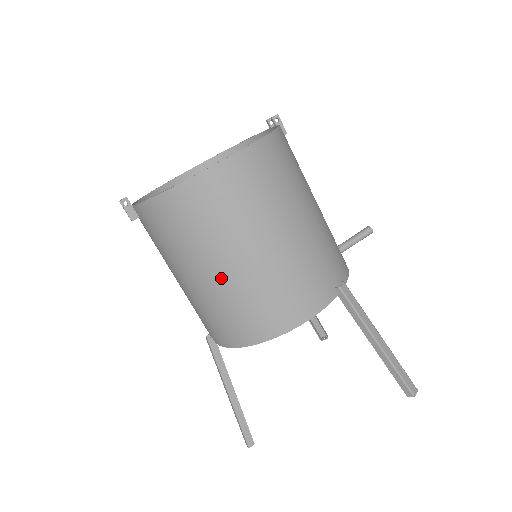
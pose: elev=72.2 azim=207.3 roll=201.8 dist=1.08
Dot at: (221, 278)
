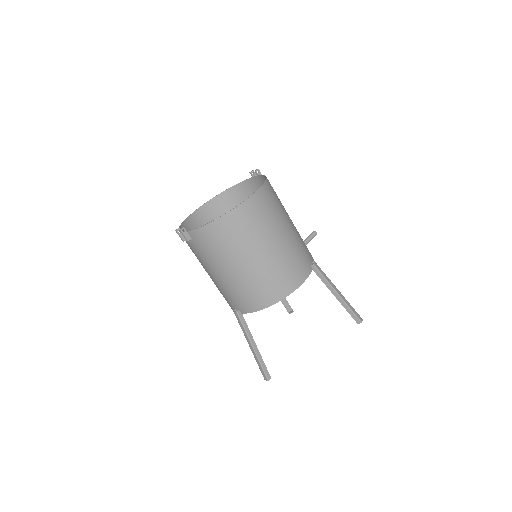
Dot at: (251, 266)
